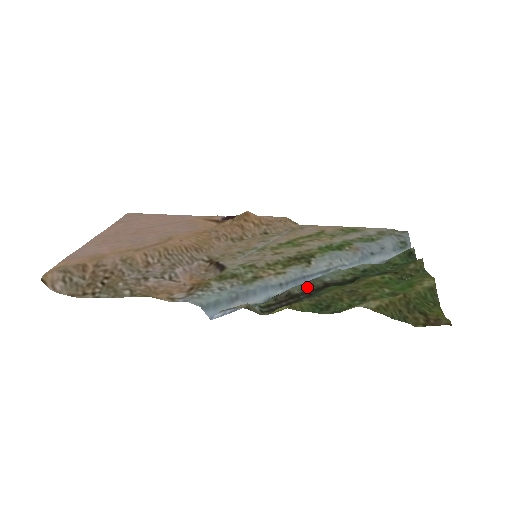
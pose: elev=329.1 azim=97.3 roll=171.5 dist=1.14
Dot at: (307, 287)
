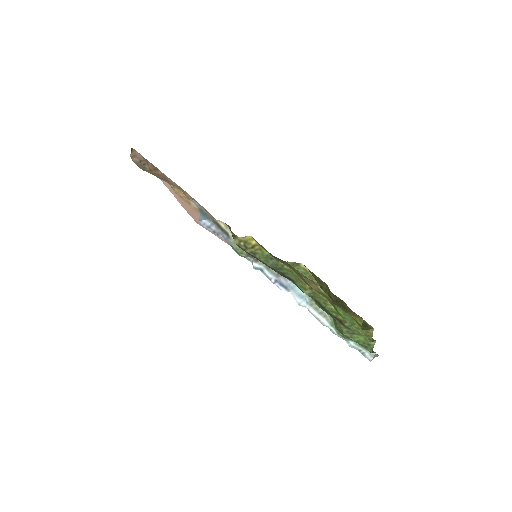
Dot at: occluded
